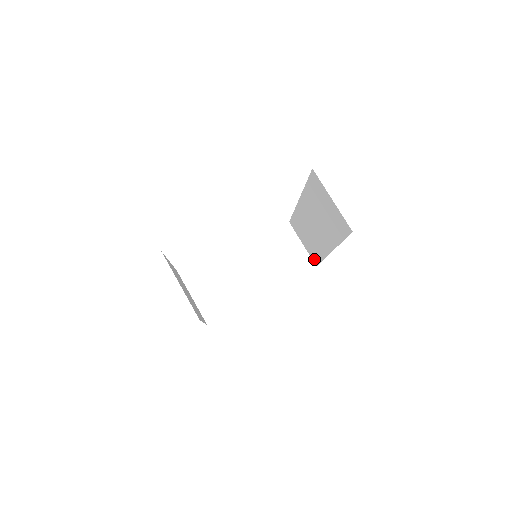
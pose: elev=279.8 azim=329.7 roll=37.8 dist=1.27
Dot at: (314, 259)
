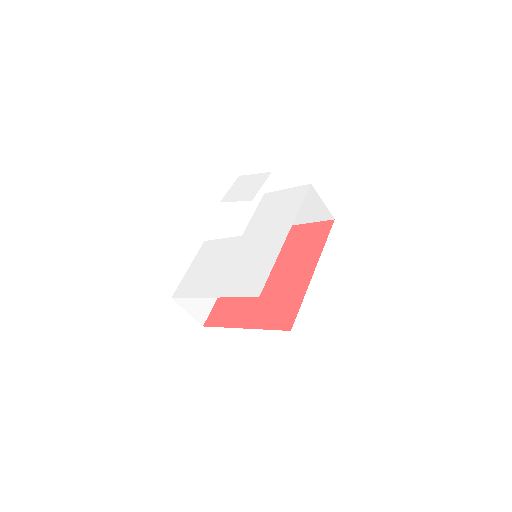
Dot at: occluded
